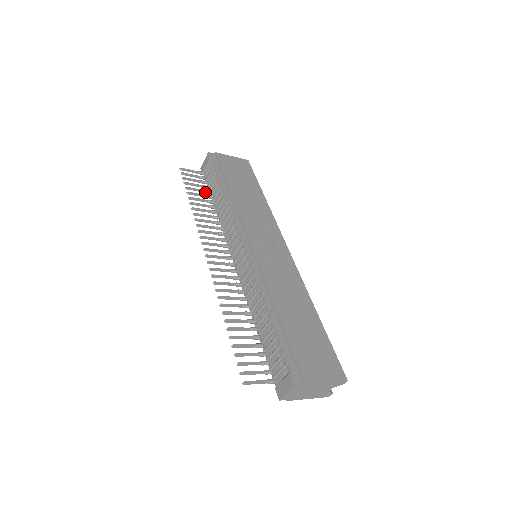
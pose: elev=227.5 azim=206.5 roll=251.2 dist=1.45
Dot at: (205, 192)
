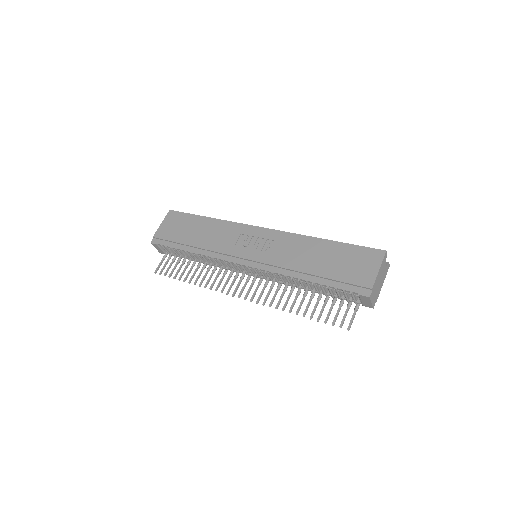
Dot at: occluded
